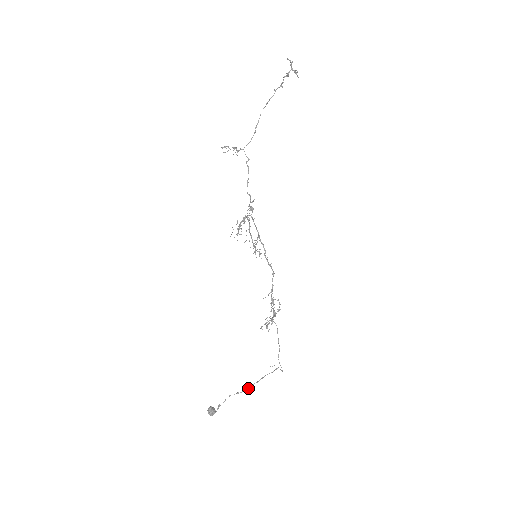
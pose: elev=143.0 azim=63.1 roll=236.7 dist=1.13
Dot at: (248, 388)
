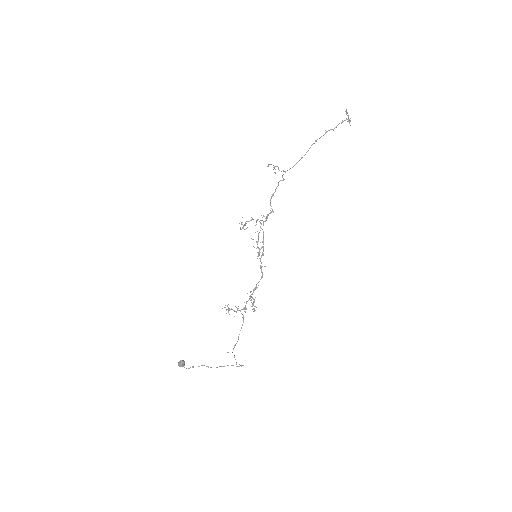
Dot at: (216, 367)
